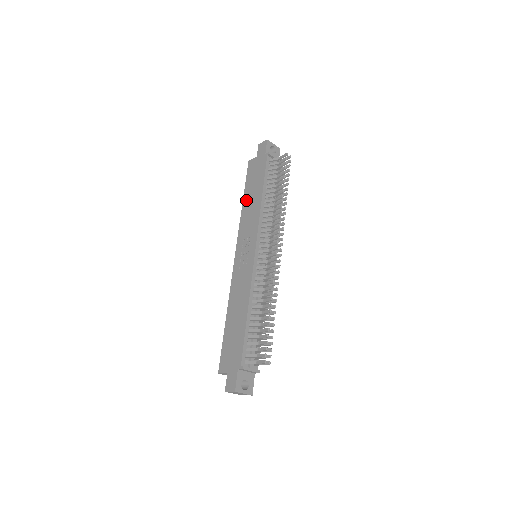
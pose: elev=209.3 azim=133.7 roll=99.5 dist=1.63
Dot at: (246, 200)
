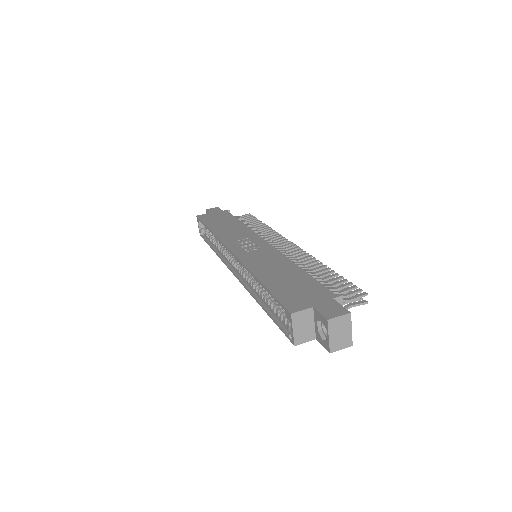
Dot at: (215, 227)
